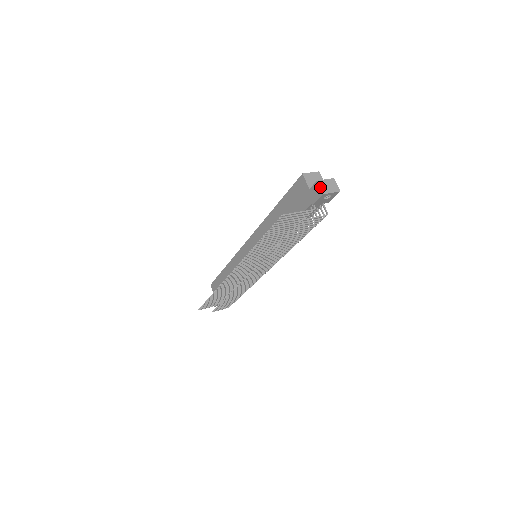
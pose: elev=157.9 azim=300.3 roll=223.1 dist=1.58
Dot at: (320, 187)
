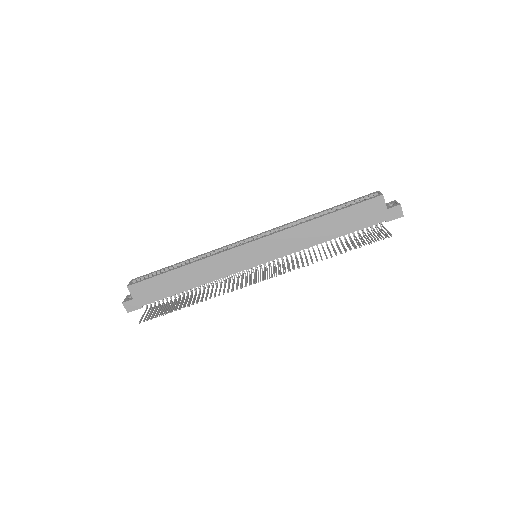
Dot at: occluded
